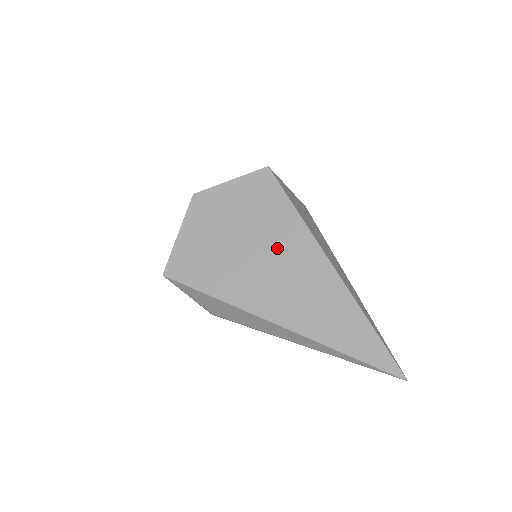
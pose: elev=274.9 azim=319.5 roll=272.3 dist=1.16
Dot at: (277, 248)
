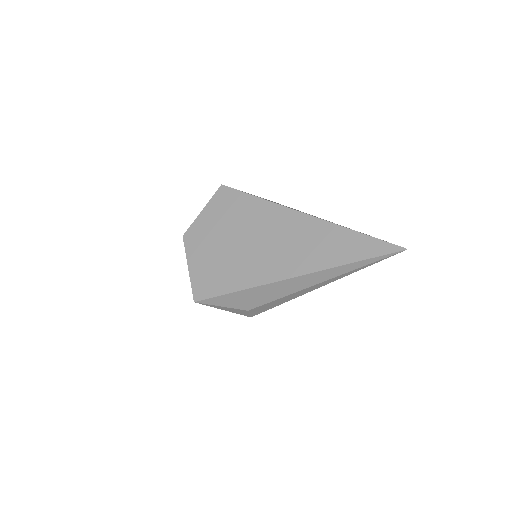
Dot at: (261, 229)
